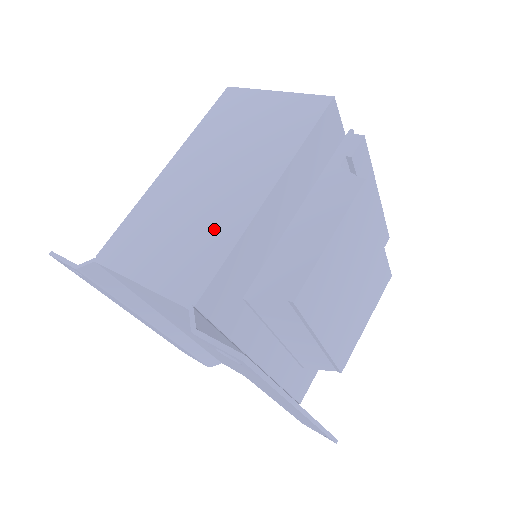
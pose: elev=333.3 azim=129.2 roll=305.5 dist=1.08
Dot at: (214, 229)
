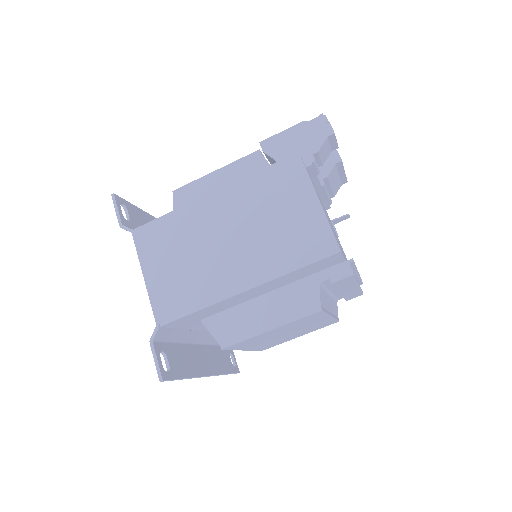
Dot at: (201, 284)
